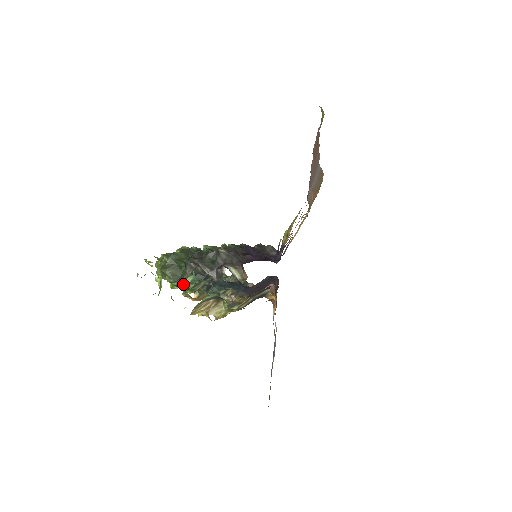
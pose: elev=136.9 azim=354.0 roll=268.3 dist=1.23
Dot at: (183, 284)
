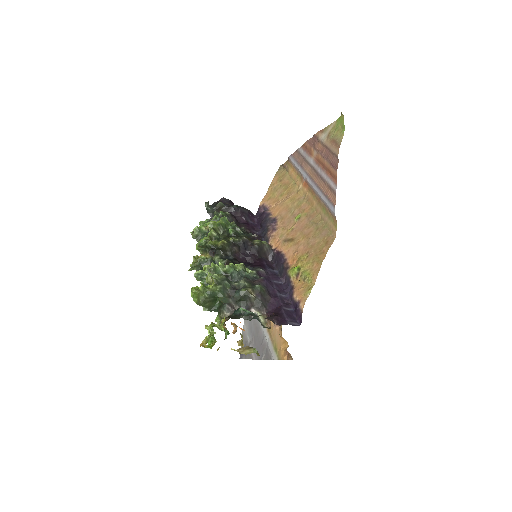
Dot at: (214, 309)
